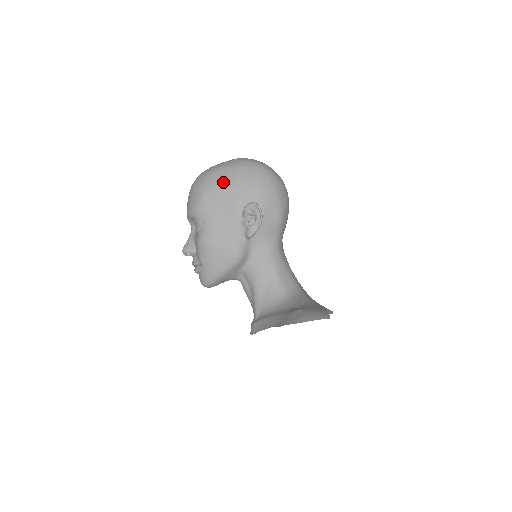
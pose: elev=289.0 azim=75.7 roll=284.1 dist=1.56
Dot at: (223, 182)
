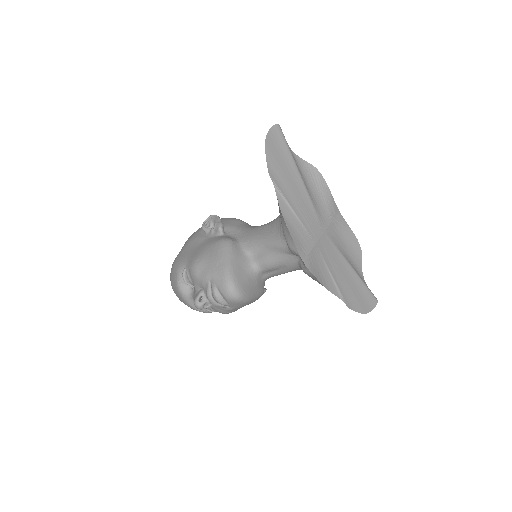
Dot at: (182, 248)
